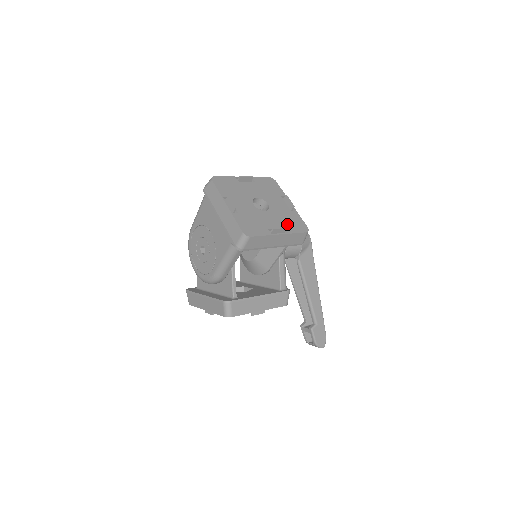
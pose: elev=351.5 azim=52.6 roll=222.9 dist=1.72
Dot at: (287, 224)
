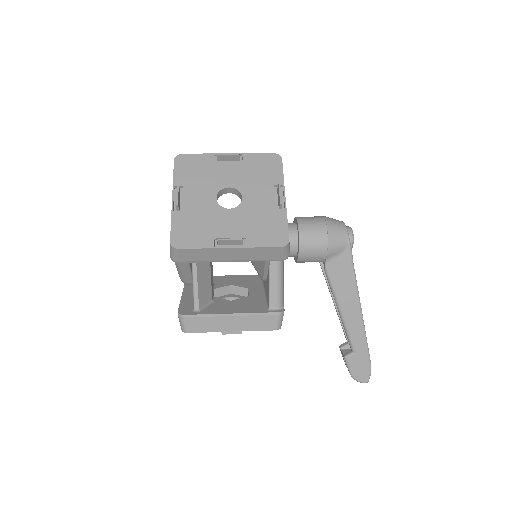
Dot at: (254, 231)
